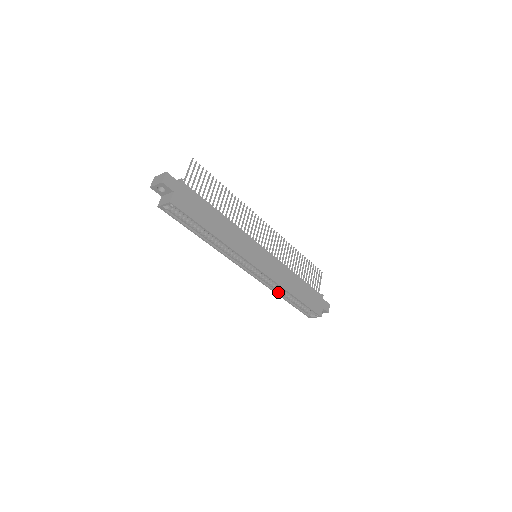
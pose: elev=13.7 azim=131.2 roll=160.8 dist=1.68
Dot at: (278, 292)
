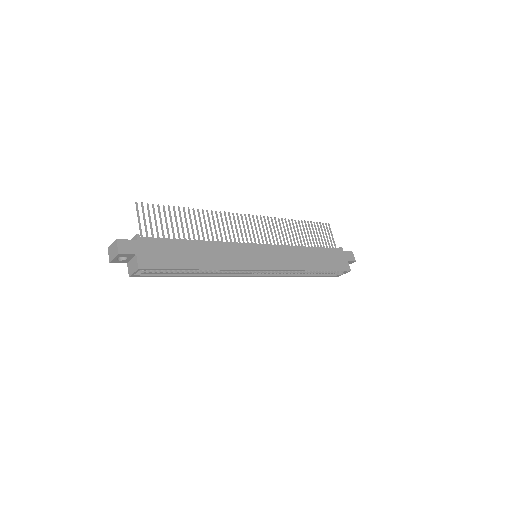
Dot at: (296, 274)
